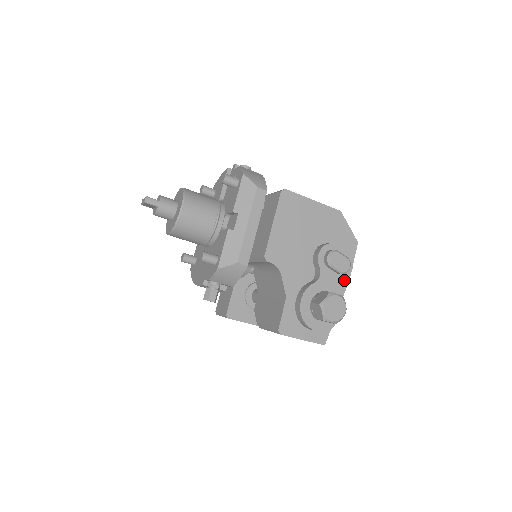
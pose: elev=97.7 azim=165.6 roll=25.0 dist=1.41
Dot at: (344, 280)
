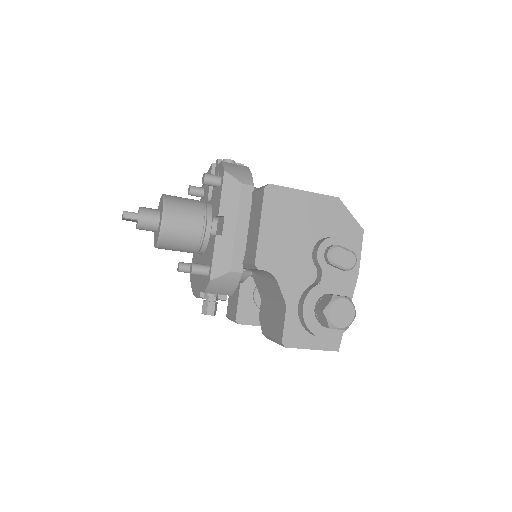
Dot at: occluded
